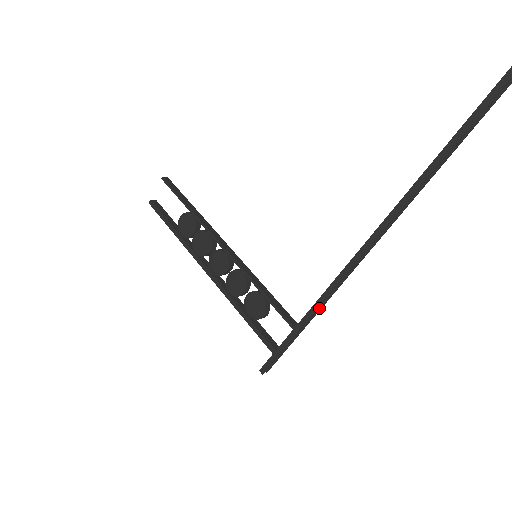
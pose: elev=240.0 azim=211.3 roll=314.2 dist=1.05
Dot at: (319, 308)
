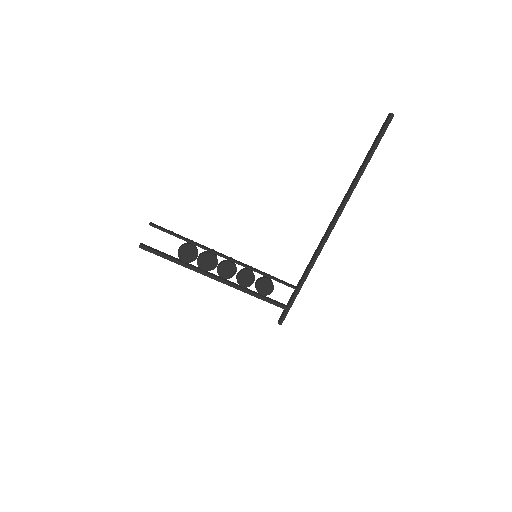
Dot at: (308, 271)
